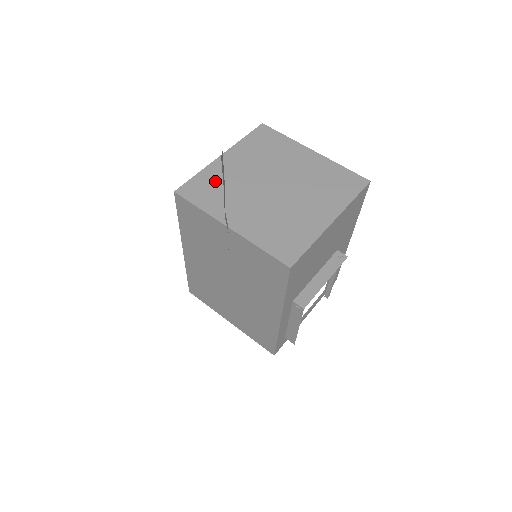
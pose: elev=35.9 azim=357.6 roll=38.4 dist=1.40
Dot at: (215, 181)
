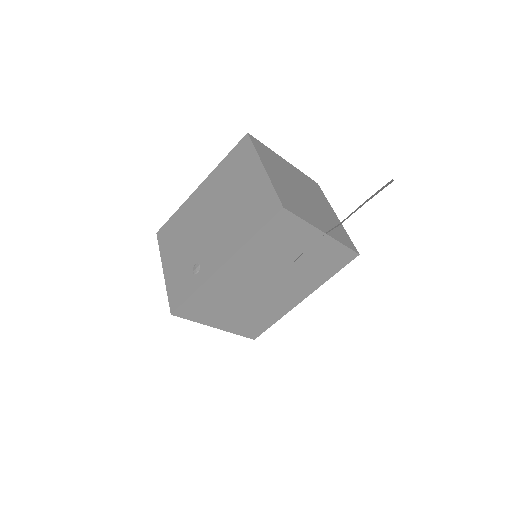
Dot at: (286, 193)
